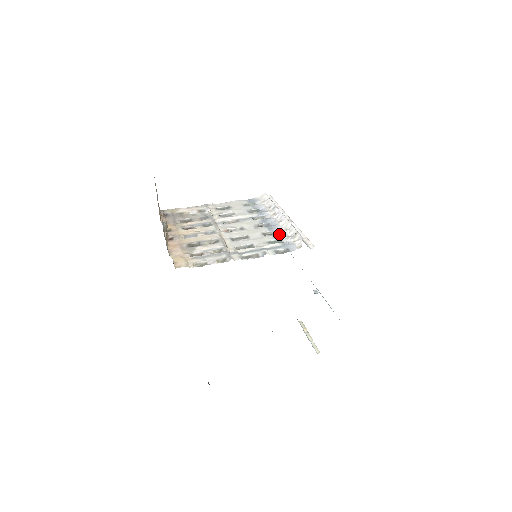
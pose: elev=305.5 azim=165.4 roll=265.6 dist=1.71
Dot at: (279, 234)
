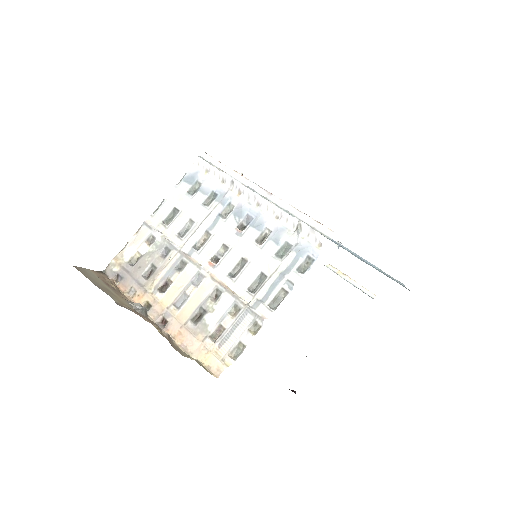
Dot at: (277, 233)
